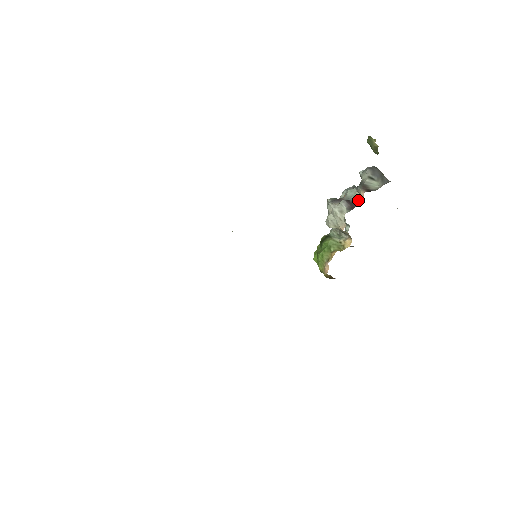
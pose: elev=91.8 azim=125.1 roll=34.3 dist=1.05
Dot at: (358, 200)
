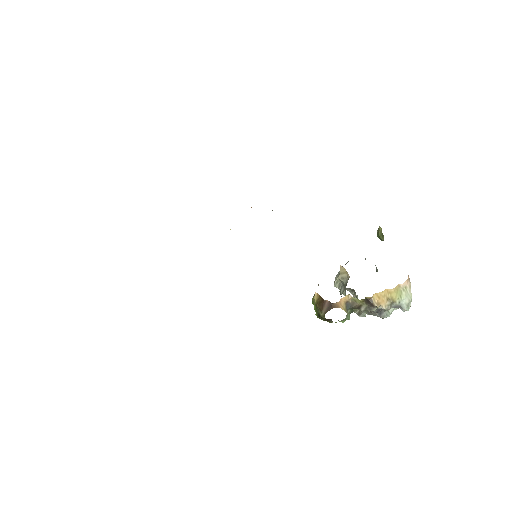
Dot at: occluded
